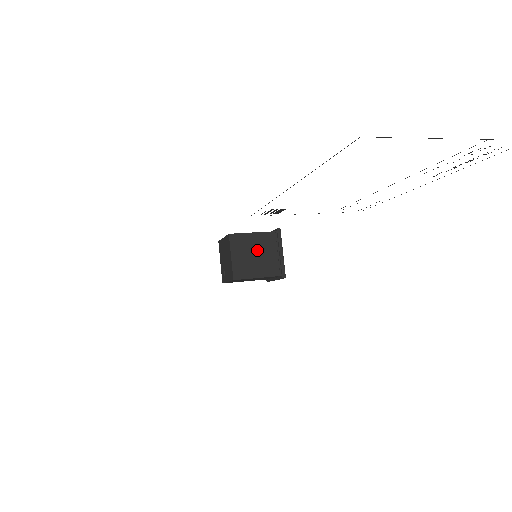
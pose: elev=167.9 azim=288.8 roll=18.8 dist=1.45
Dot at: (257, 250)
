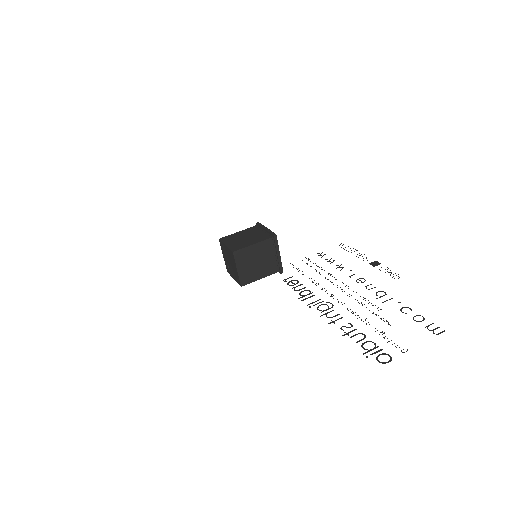
Dot at: (258, 258)
